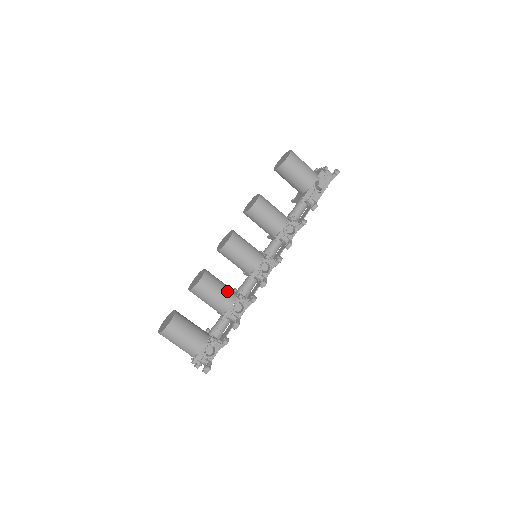
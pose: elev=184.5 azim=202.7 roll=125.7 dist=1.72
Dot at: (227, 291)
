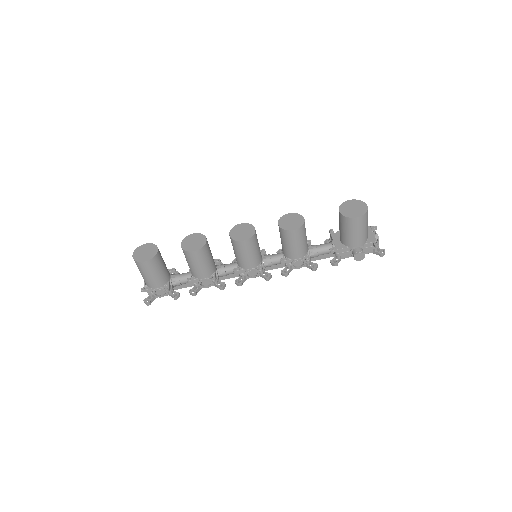
Dot at: (208, 268)
